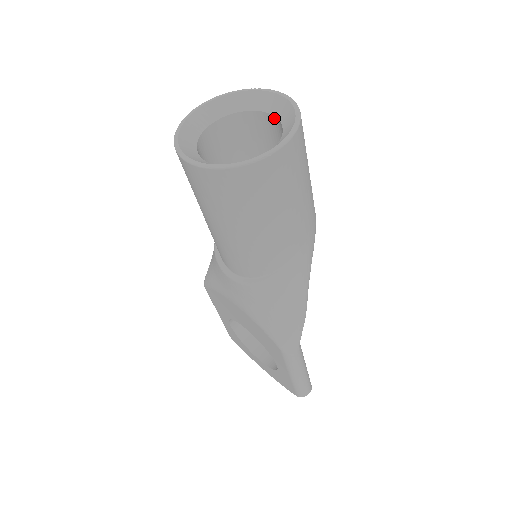
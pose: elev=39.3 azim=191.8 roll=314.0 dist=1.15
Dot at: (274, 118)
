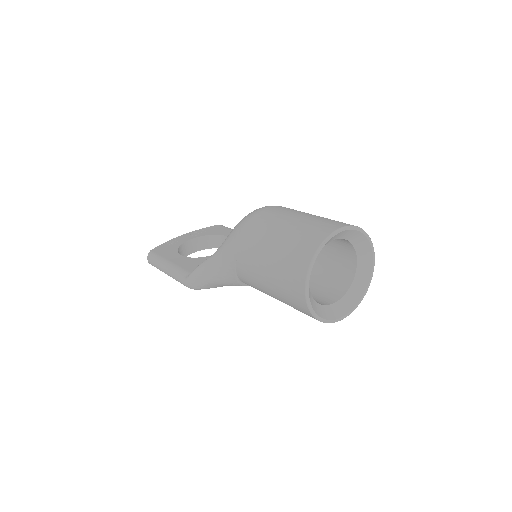
Dot at: (334, 239)
